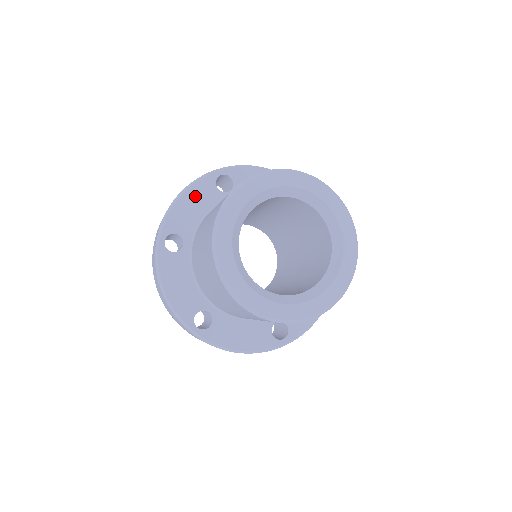
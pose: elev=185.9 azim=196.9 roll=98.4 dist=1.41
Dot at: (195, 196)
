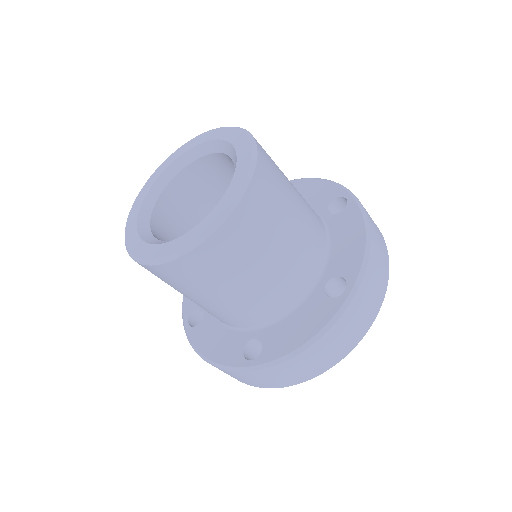
Dot at: occluded
